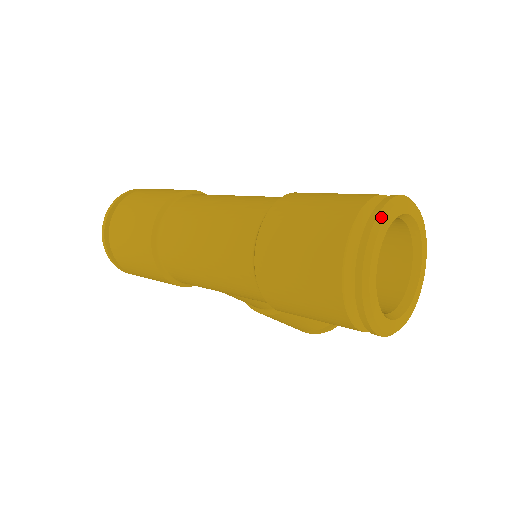
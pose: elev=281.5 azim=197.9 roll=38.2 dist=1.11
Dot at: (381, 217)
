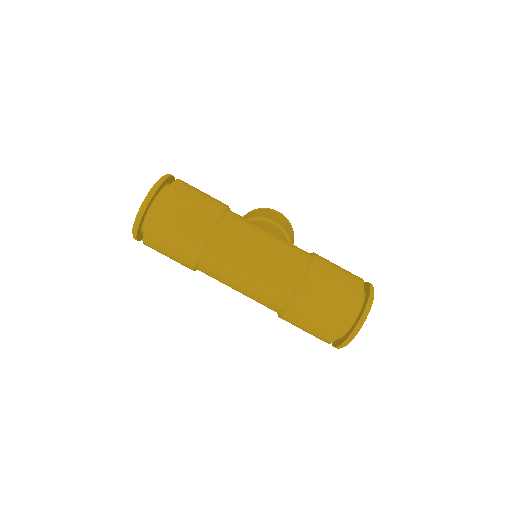
Dot at: (366, 318)
